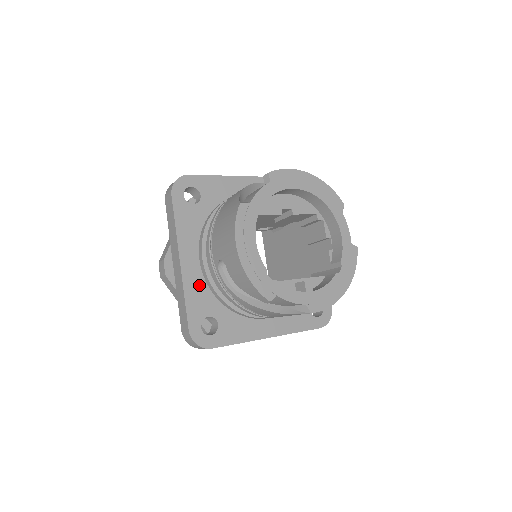
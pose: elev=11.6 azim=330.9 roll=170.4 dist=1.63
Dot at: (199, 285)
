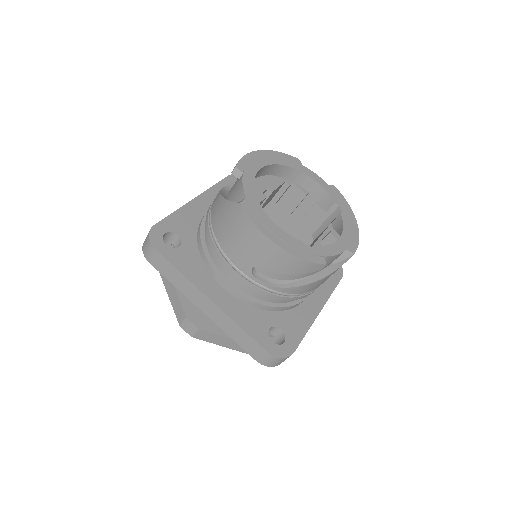
Dot at: (241, 309)
